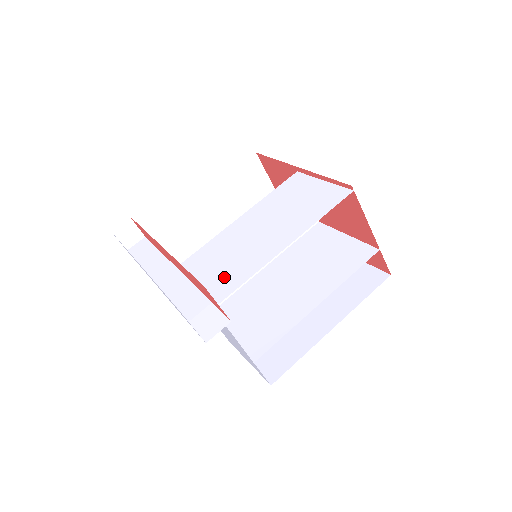
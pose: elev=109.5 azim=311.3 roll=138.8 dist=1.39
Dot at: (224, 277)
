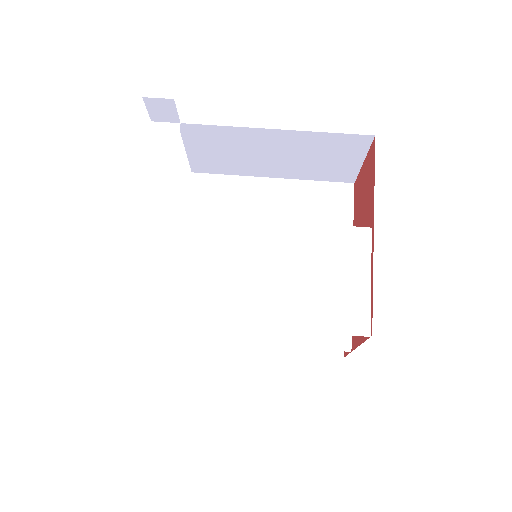
Dot at: (191, 292)
